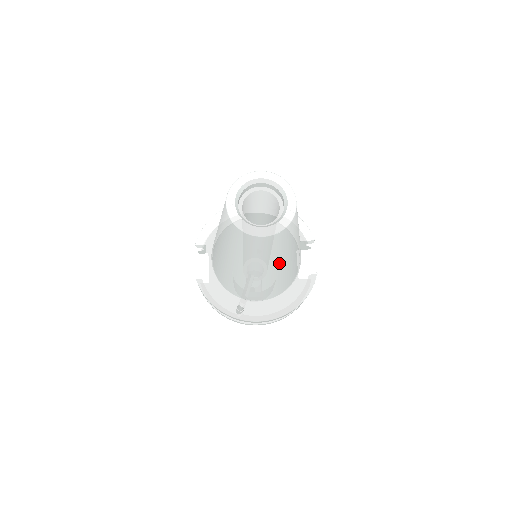
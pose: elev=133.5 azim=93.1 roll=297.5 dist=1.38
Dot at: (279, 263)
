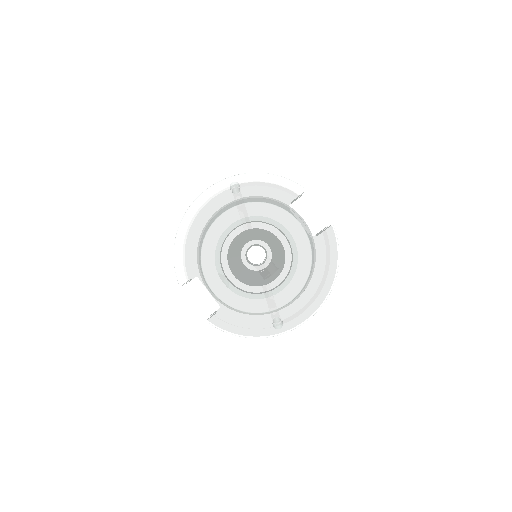
Dot at: (308, 281)
